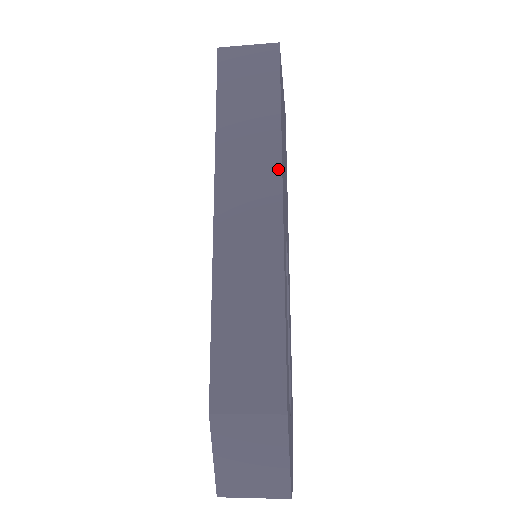
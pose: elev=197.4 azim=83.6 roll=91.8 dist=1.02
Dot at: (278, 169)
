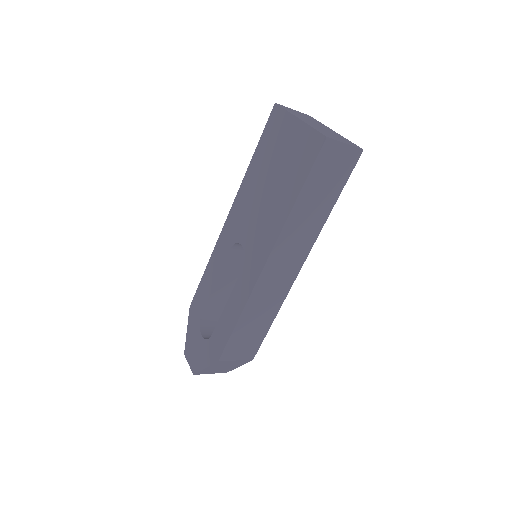
Dot at: (312, 245)
